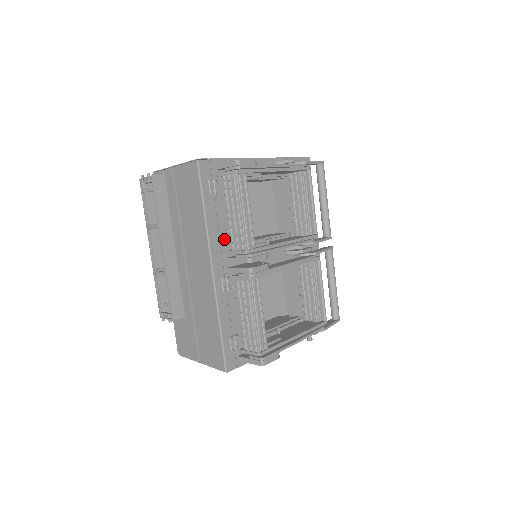
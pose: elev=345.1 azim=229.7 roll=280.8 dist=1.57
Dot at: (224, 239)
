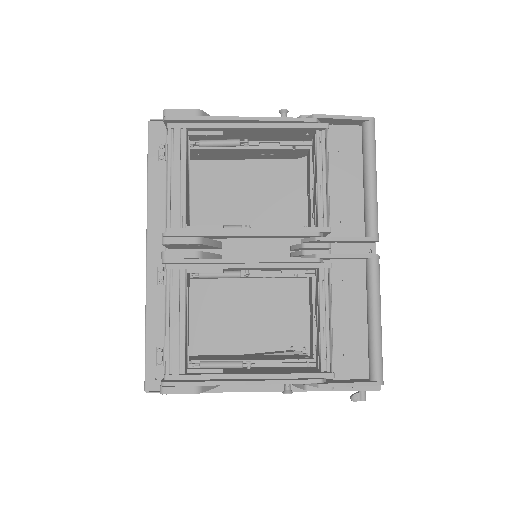
Dot at: occluded
